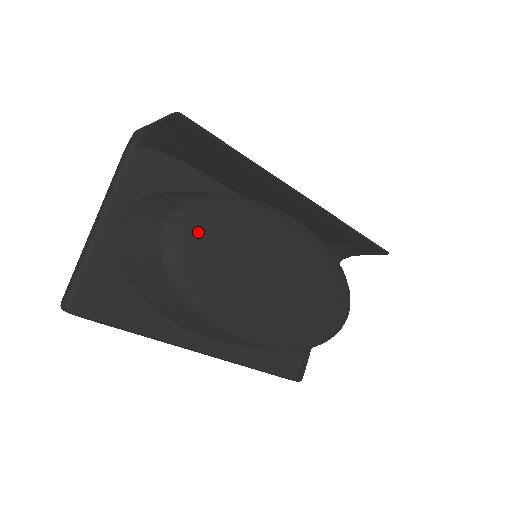
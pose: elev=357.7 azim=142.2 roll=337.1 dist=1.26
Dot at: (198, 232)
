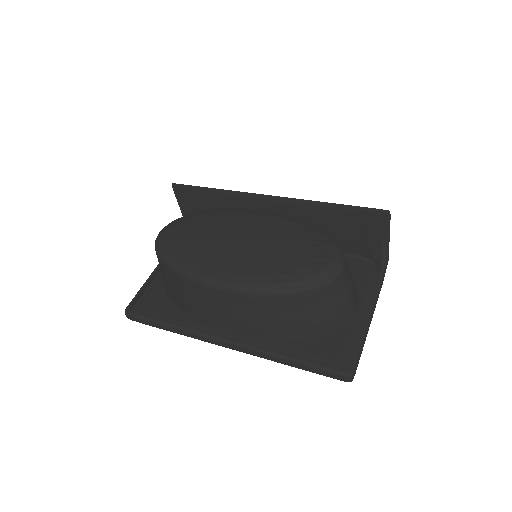
Dot at: (176, 227)
